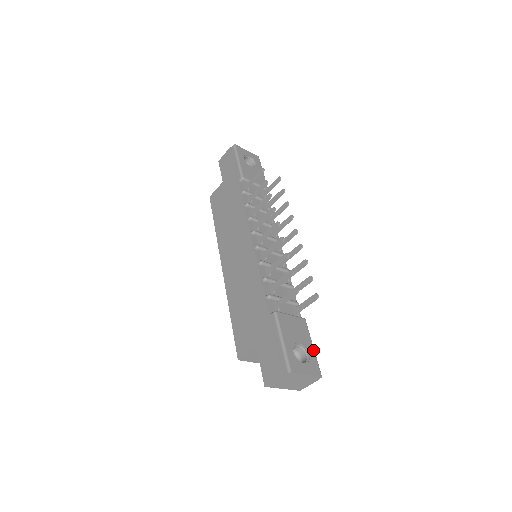
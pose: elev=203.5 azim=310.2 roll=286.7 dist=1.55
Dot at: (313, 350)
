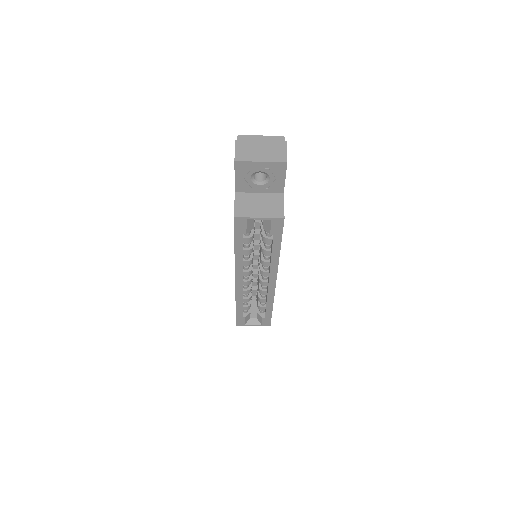
Dot at: occluded
